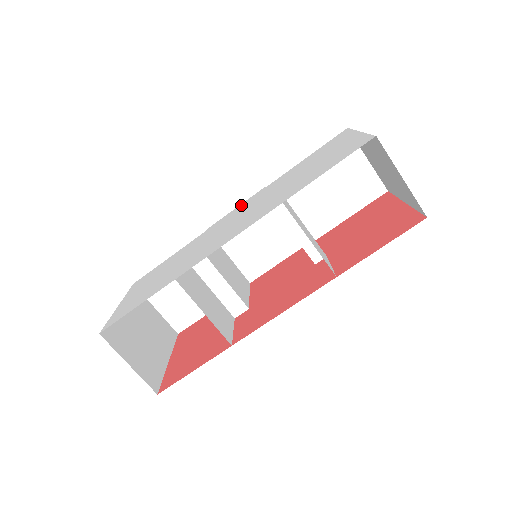
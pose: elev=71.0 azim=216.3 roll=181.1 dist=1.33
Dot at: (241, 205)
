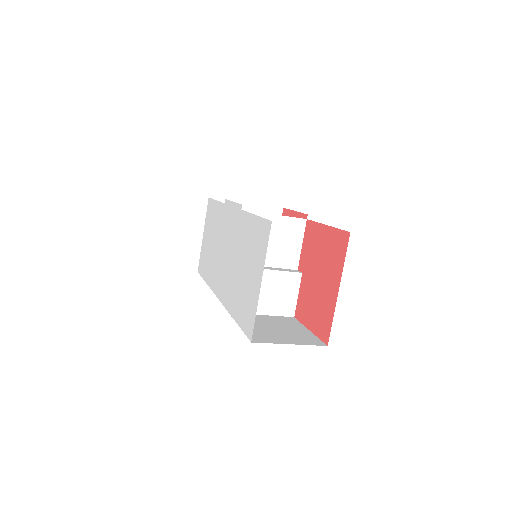
Dot at: (233, 209)
